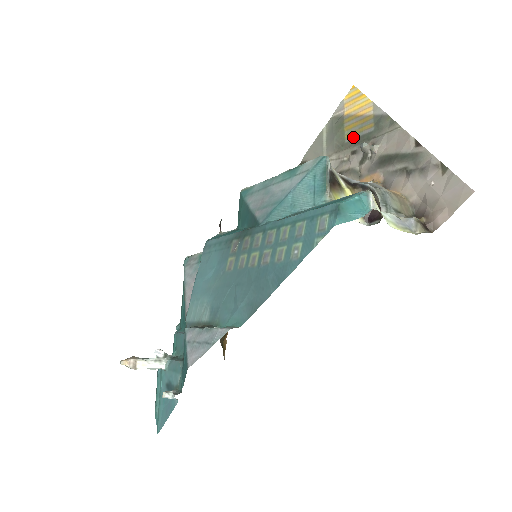
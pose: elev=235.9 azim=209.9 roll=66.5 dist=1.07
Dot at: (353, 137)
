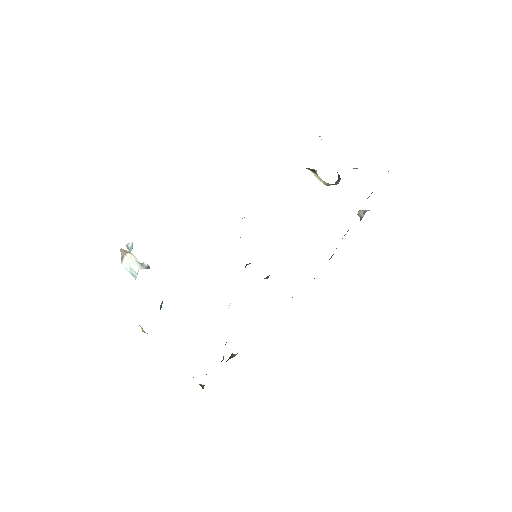
Dot at: occluded
